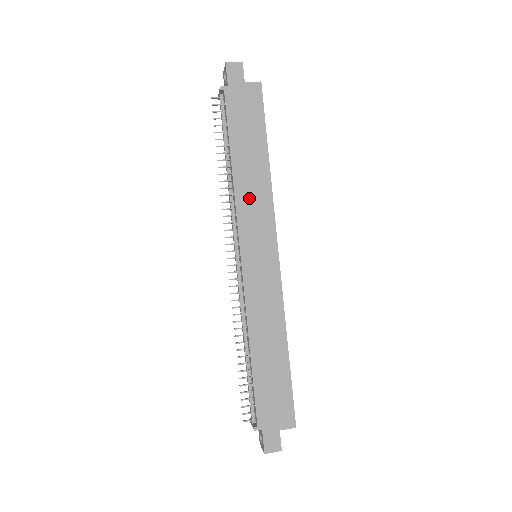
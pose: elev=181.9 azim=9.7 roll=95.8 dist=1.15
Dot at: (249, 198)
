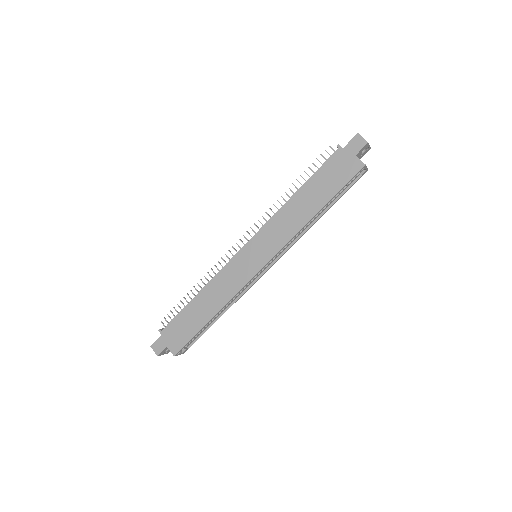
Dot at: (283, 221)
